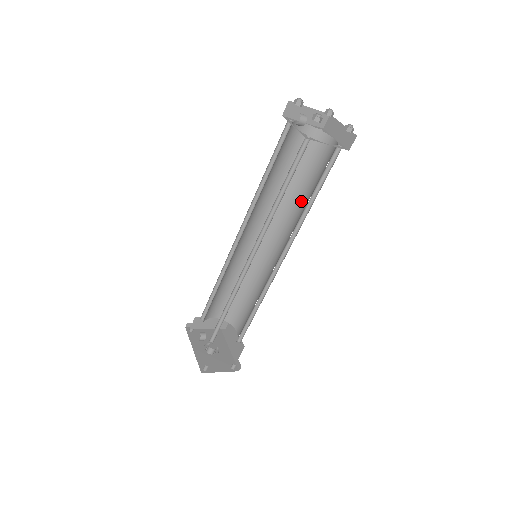
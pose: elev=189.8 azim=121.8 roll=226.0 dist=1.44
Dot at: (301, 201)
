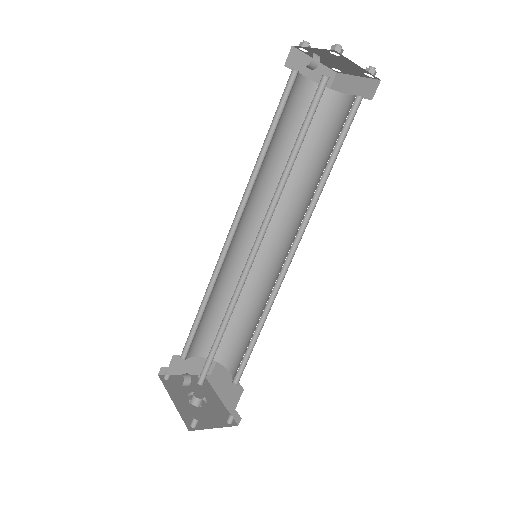
Dot at: (309, 179)
